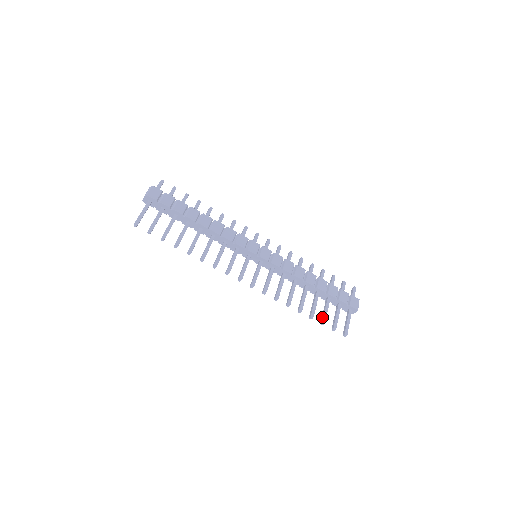
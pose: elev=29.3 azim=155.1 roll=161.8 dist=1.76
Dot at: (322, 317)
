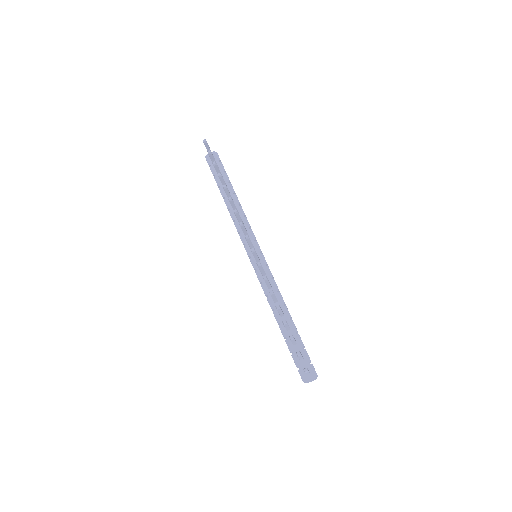
Dot at: occluded
